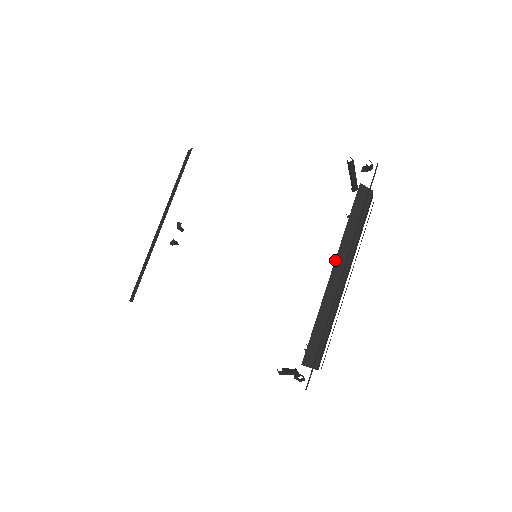
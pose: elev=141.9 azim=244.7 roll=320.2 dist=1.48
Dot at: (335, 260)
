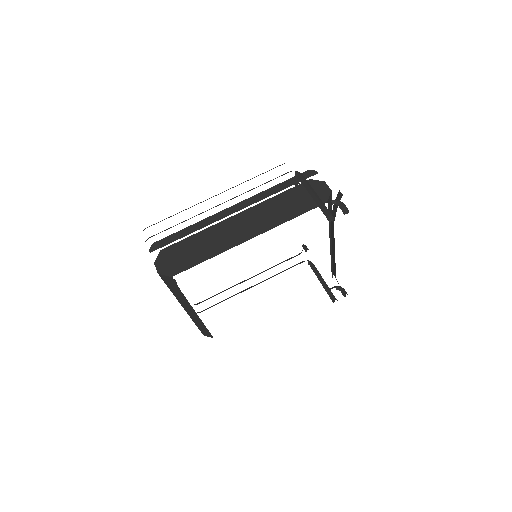
Dot at: (330, 242)
